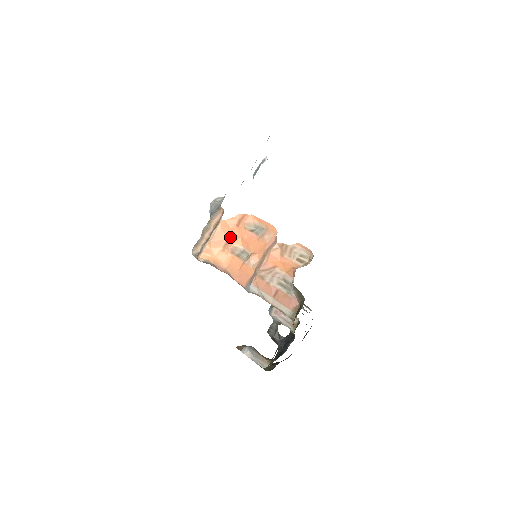
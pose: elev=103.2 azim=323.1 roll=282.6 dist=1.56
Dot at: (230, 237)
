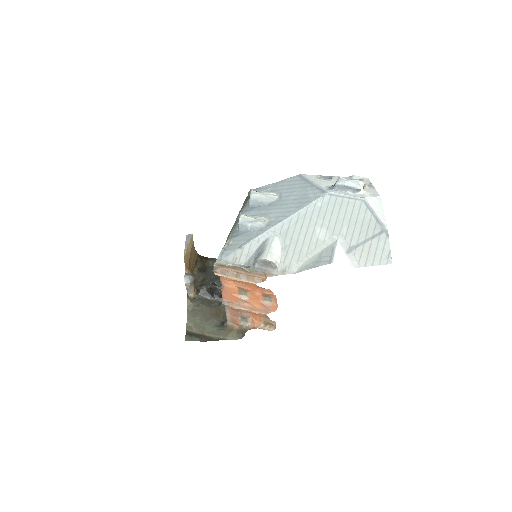
Dot at: (248, 286)
